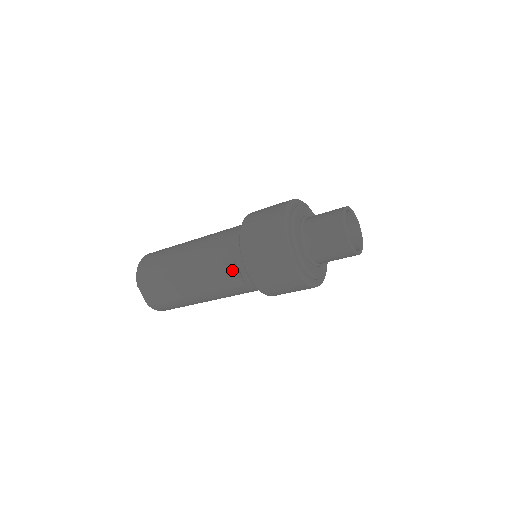
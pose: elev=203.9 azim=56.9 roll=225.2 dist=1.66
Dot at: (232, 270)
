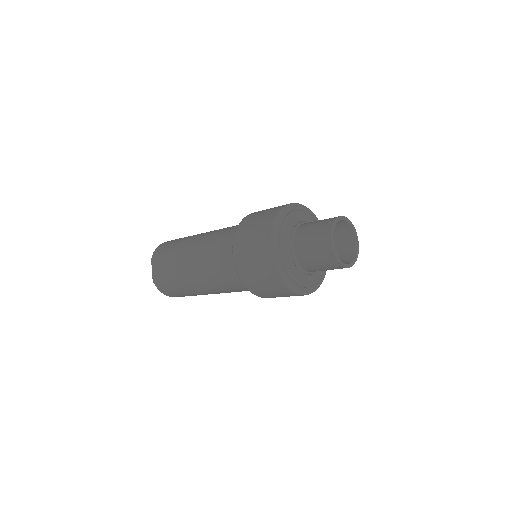
Dot at: (225, 255)
